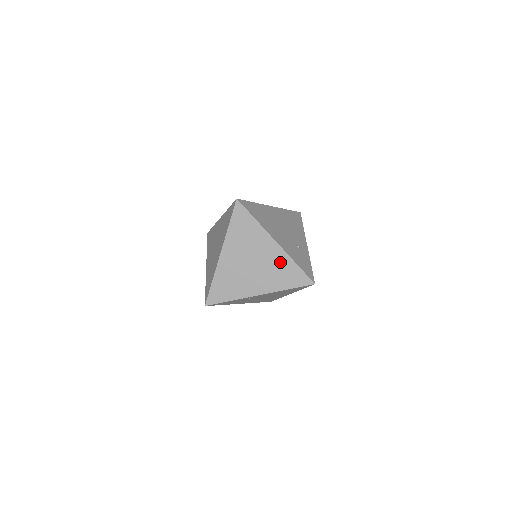
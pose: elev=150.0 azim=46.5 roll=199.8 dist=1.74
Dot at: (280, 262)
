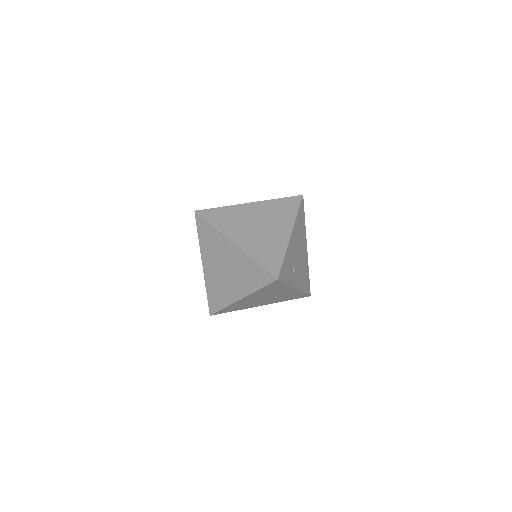
Dot at: (276, 244)
